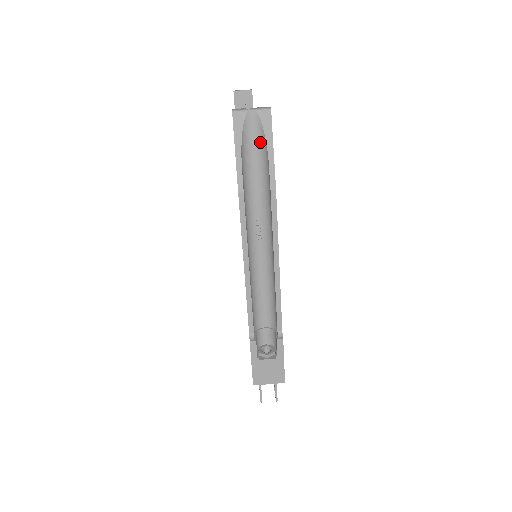
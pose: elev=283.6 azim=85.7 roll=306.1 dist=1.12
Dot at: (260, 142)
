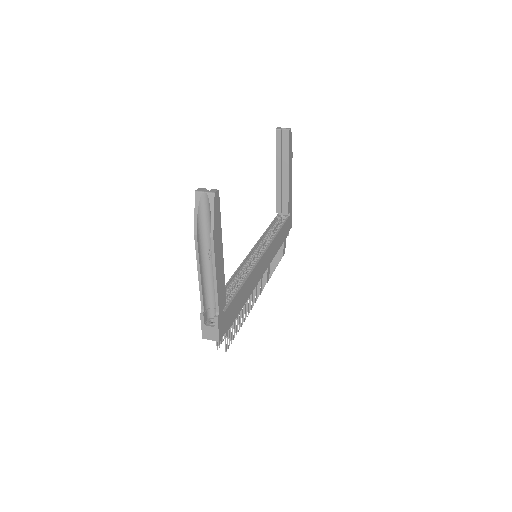
Dot at: (209, 209)
